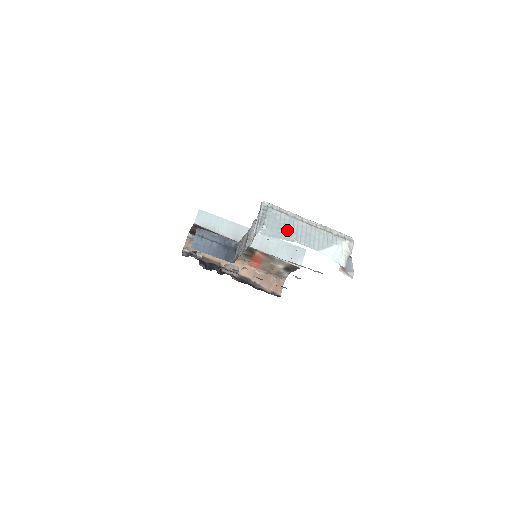
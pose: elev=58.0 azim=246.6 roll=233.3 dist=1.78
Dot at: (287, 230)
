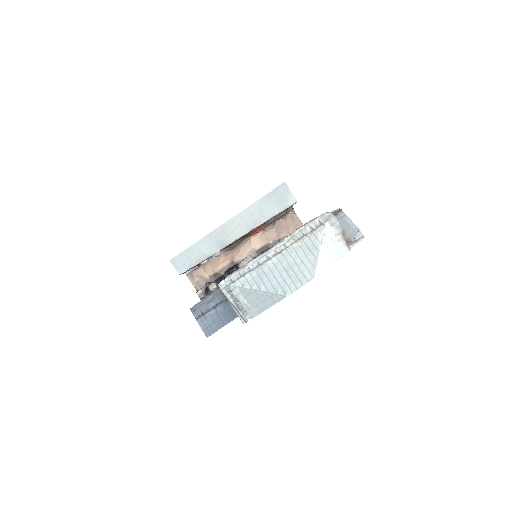
Dot at: (267, 292)
